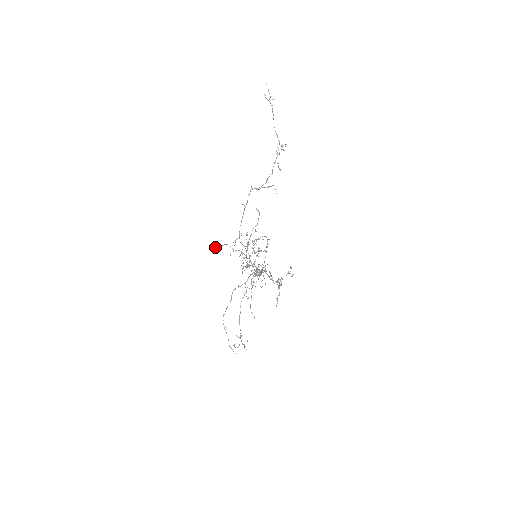
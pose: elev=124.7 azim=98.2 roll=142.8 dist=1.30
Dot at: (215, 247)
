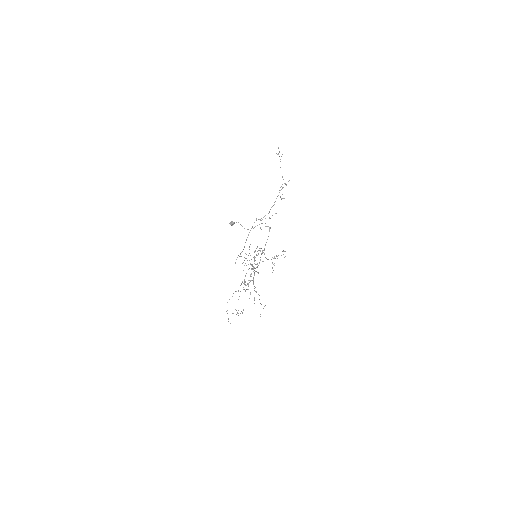
Dot at: (229, 223)
